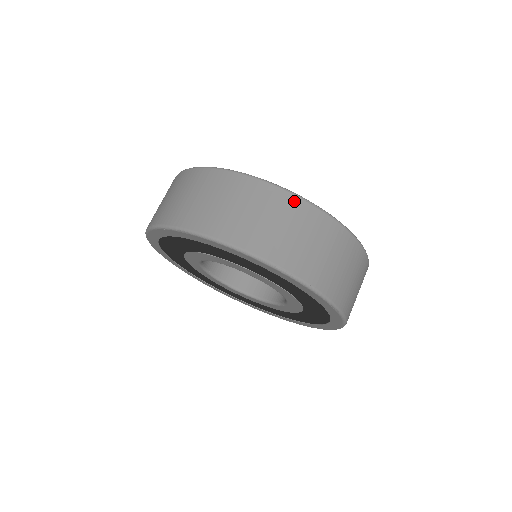
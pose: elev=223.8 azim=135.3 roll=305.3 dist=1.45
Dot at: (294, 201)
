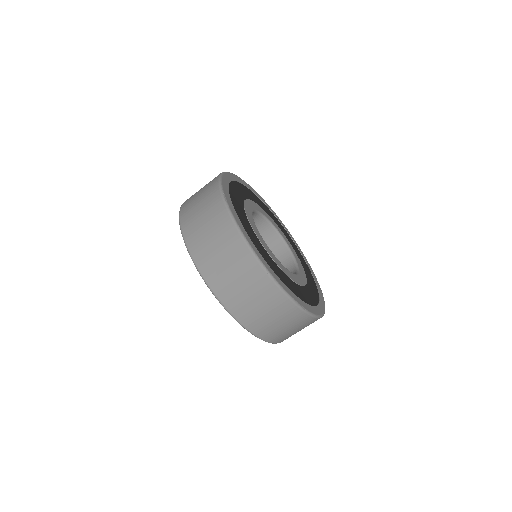
Dot at: (250, 258)
